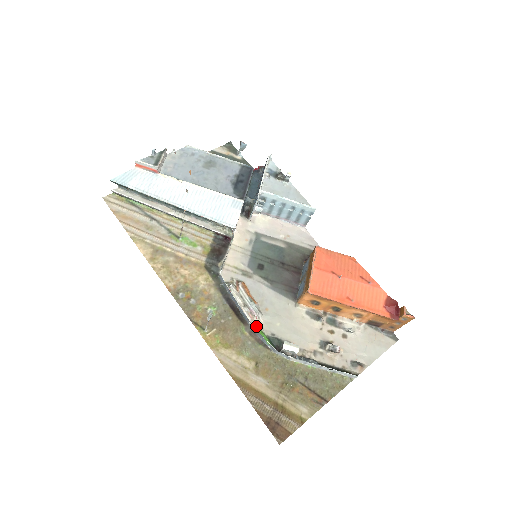
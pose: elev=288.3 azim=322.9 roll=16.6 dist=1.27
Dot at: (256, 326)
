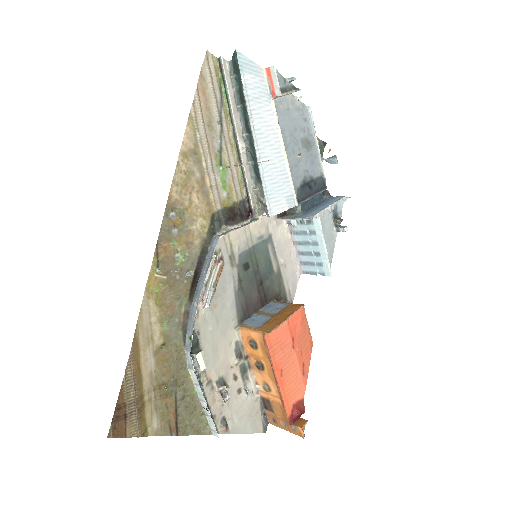
Dot at: occluded
